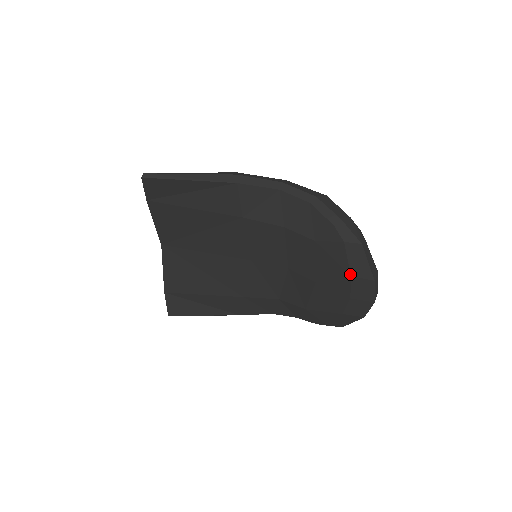
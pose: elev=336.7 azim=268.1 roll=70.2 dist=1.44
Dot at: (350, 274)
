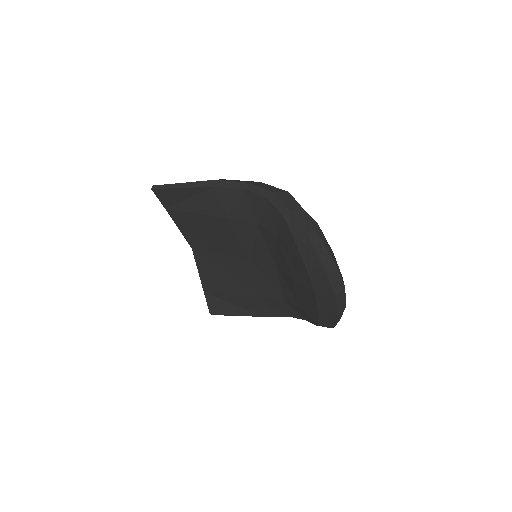
Dot at: (305, 265)
